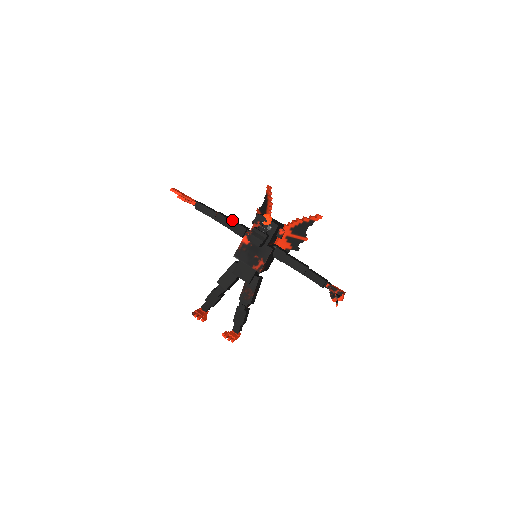
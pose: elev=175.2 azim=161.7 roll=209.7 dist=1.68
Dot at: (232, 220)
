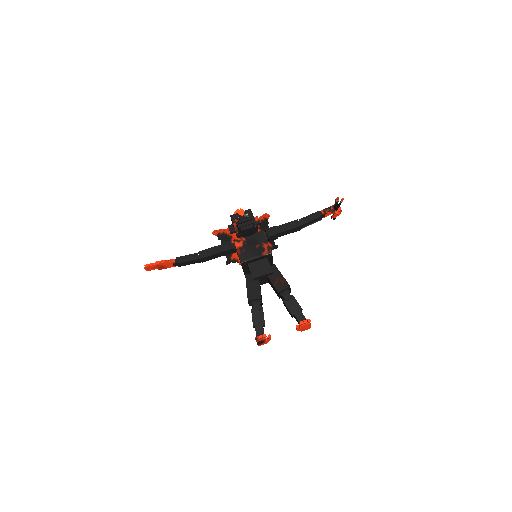
Dot at: (214, 249)
